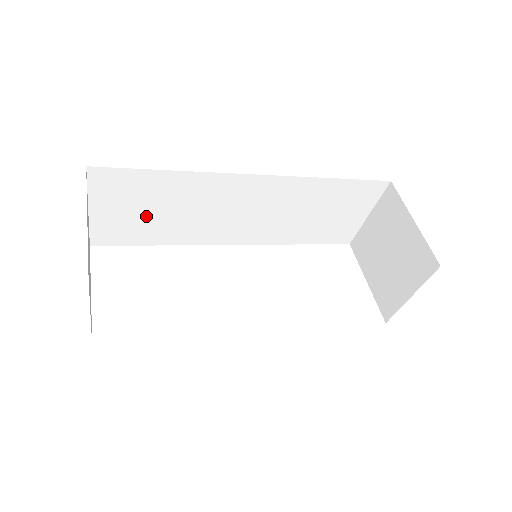
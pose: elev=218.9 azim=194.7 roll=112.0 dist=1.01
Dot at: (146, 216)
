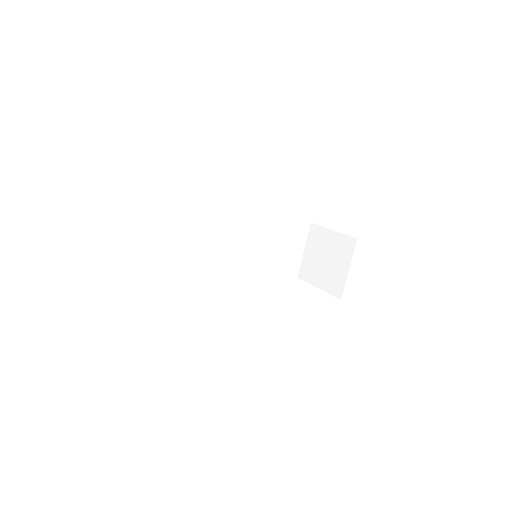
Dot at: (181, 247)
